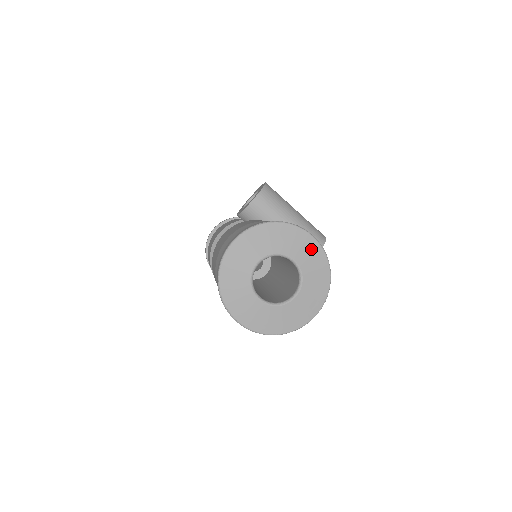
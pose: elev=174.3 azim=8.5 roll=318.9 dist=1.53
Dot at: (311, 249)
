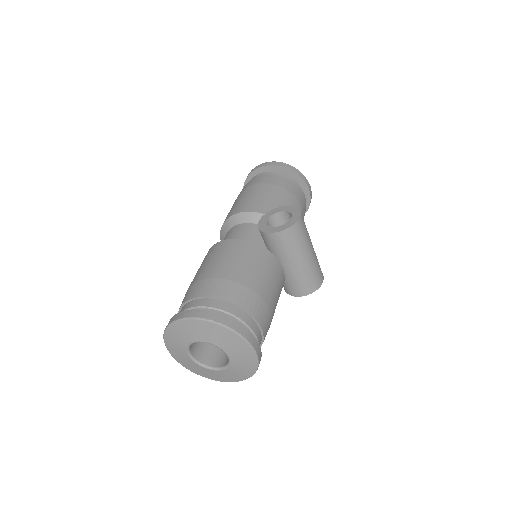
Dot at: (247, 358)
